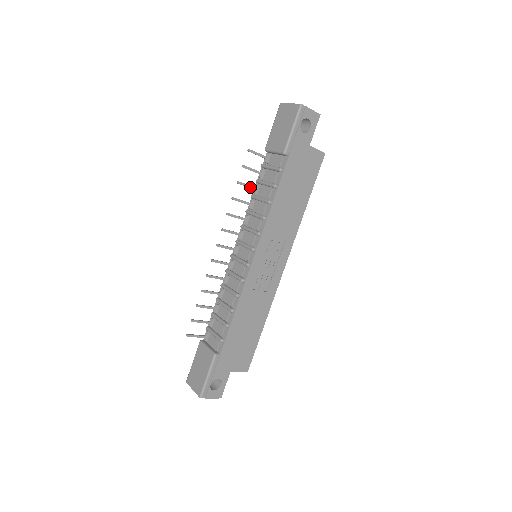
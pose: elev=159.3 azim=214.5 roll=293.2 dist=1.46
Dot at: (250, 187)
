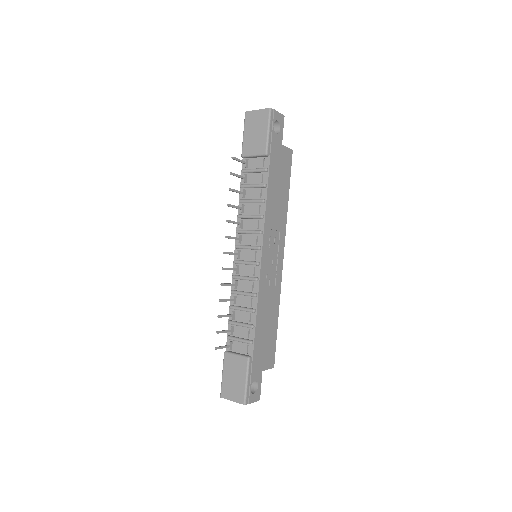
Dot at: (239, 192)
